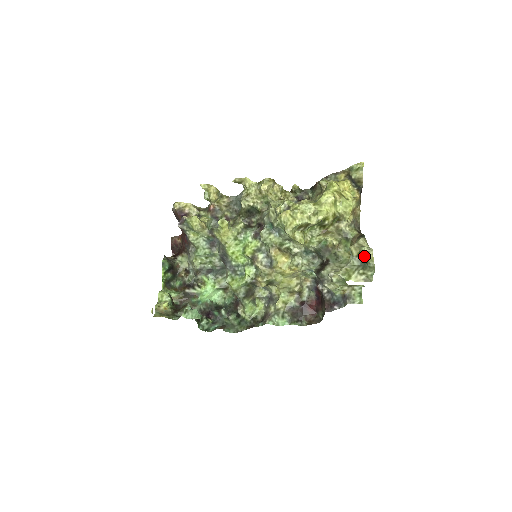
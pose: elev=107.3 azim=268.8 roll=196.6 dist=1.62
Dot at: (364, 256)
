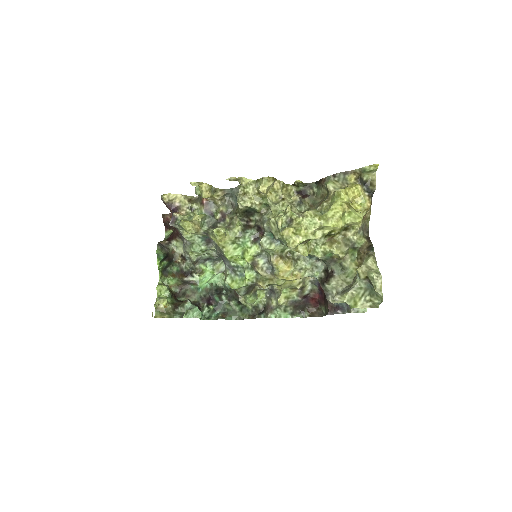
Dot at: (372, 283)
